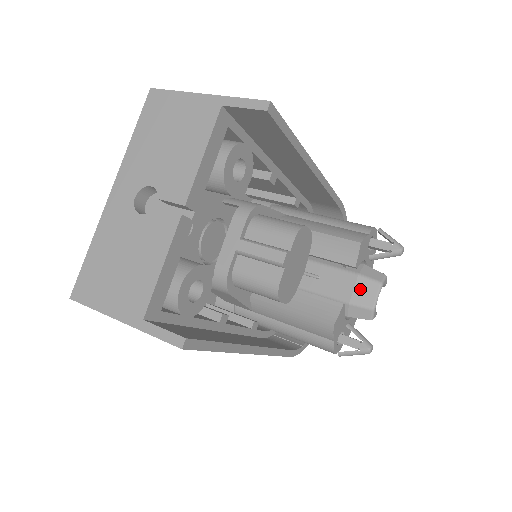
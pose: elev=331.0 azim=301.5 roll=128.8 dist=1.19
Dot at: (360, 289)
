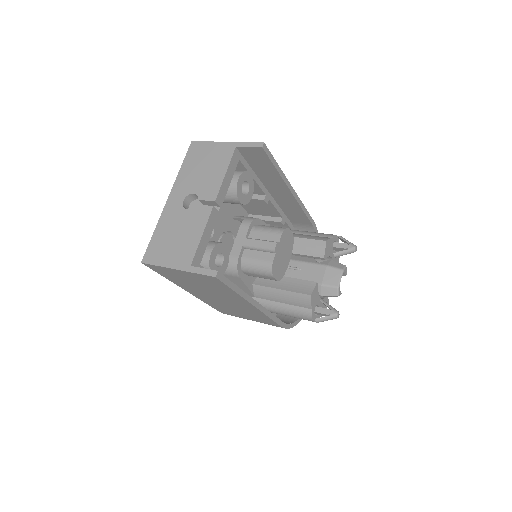
Dot at: (328, 275)
